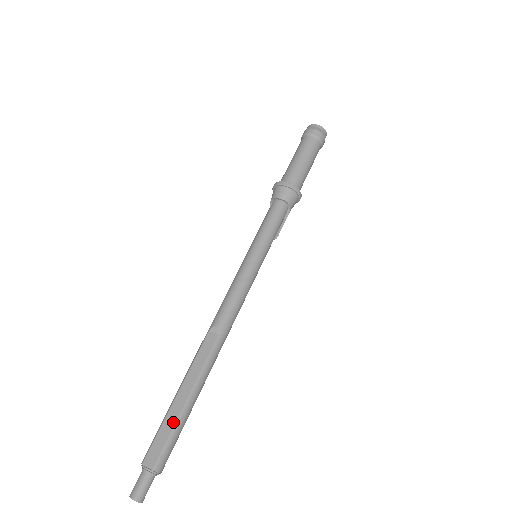
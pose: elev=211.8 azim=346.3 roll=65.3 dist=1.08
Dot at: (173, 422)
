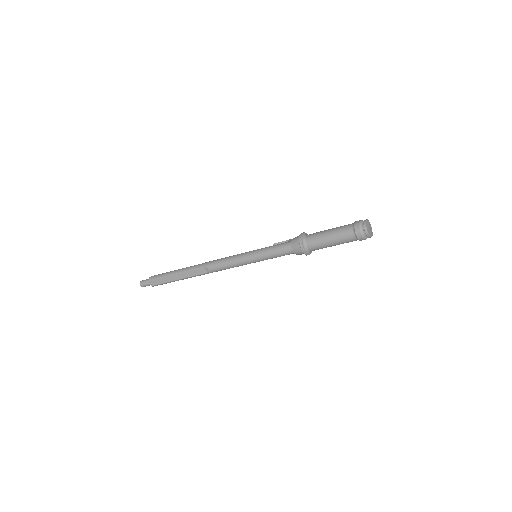
Dot at: (168, 281)
